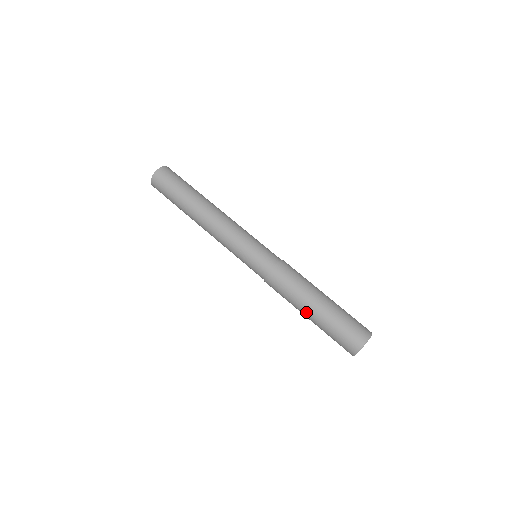
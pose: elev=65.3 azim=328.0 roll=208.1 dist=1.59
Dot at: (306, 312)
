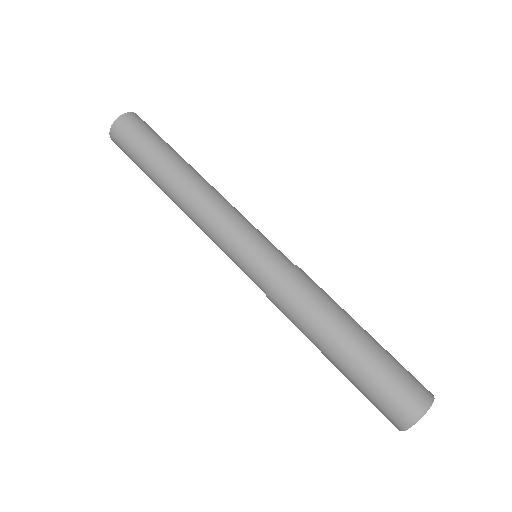
Dot at: (326, 354)
